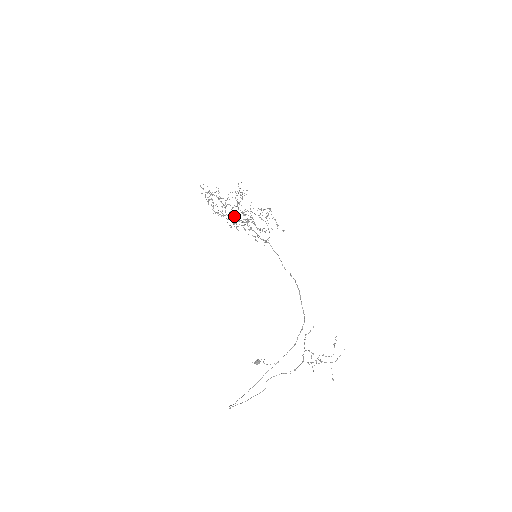
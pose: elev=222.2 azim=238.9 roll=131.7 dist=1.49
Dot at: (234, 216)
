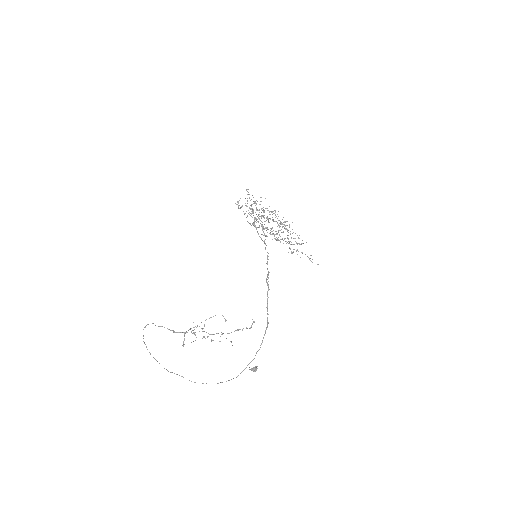
Dot at: (279, 230)
